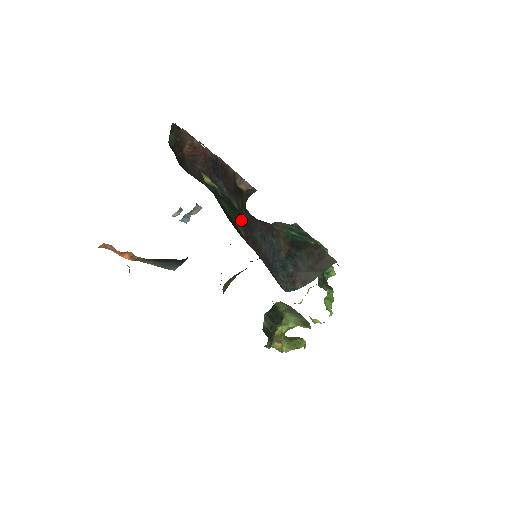
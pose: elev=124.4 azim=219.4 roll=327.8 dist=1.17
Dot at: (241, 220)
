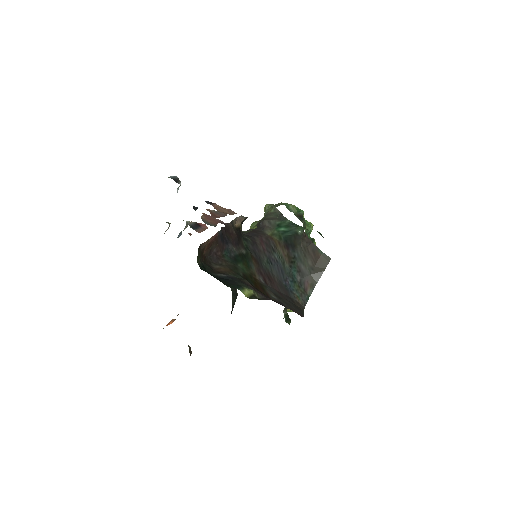
Dot at: (252, 263)
